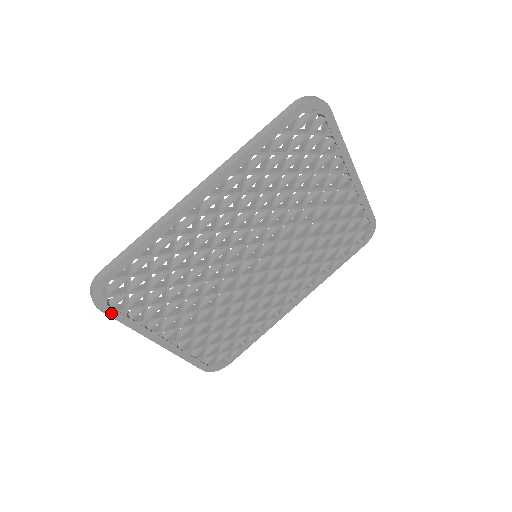
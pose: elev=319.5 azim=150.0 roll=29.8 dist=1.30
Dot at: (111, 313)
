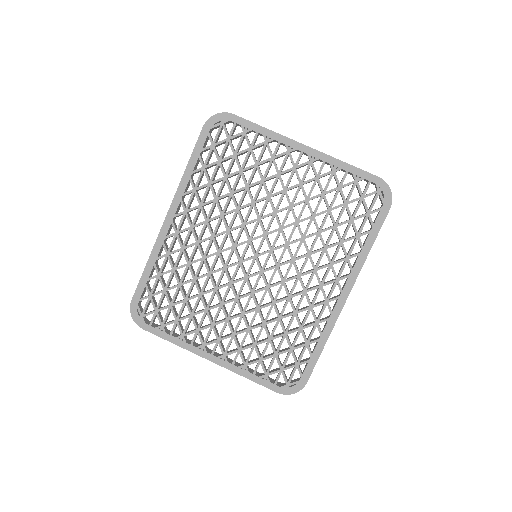
Dot at: (152, 331)
